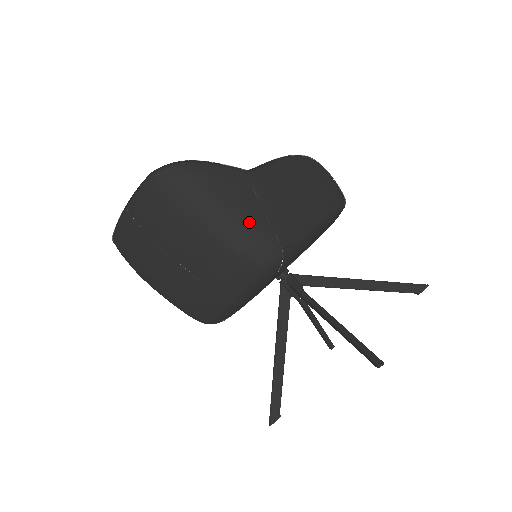
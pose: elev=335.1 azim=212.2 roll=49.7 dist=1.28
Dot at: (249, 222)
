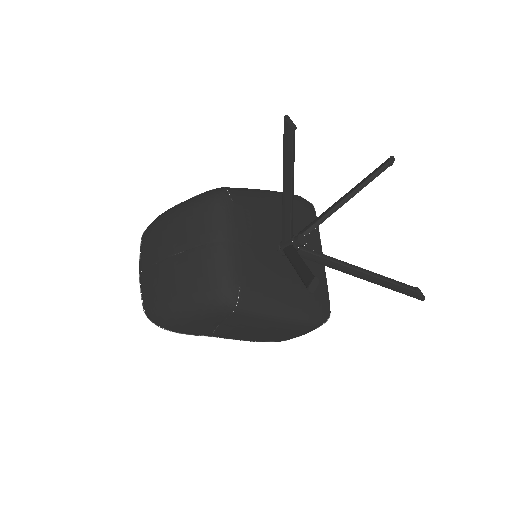
Dot at: occluded
